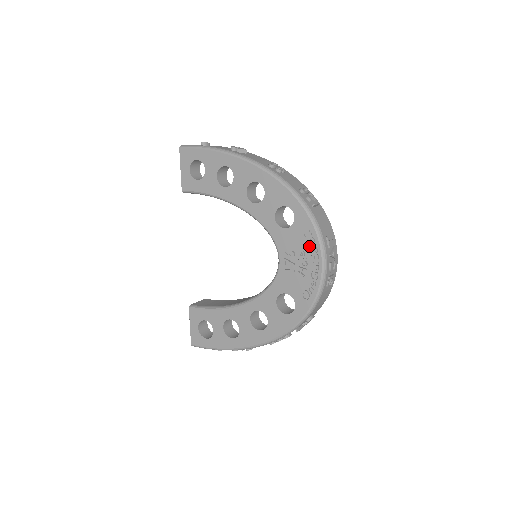
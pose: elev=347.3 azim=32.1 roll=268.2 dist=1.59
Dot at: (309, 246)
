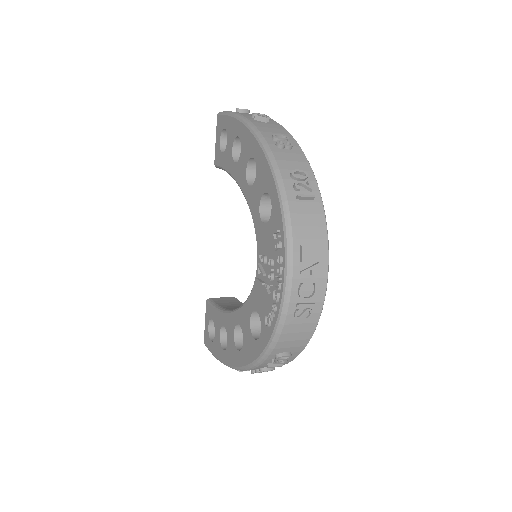
Dot at: (277, 253)
